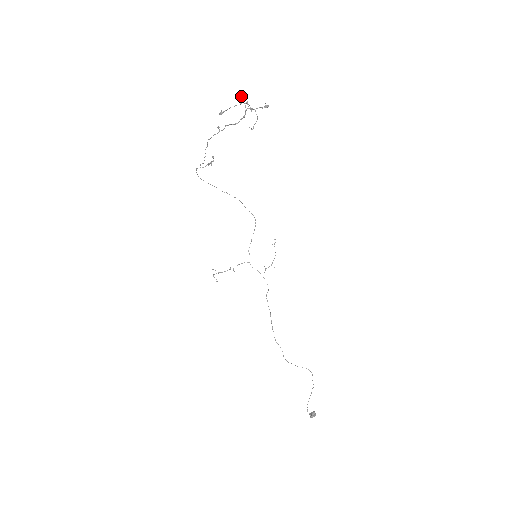
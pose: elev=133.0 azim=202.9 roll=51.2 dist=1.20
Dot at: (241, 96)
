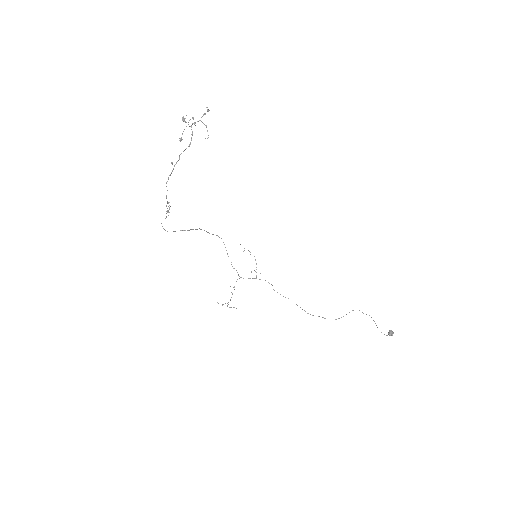
Dot at: (182, 117)
